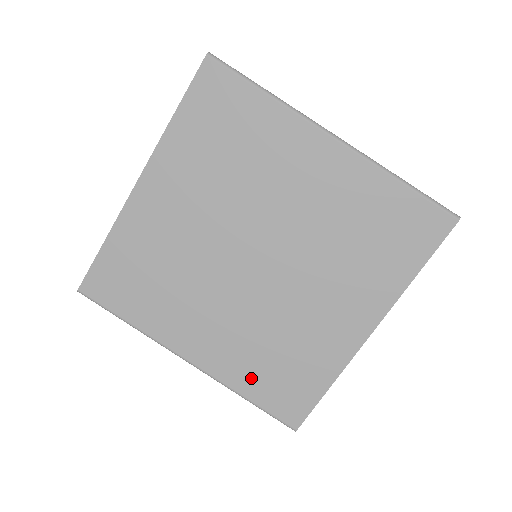
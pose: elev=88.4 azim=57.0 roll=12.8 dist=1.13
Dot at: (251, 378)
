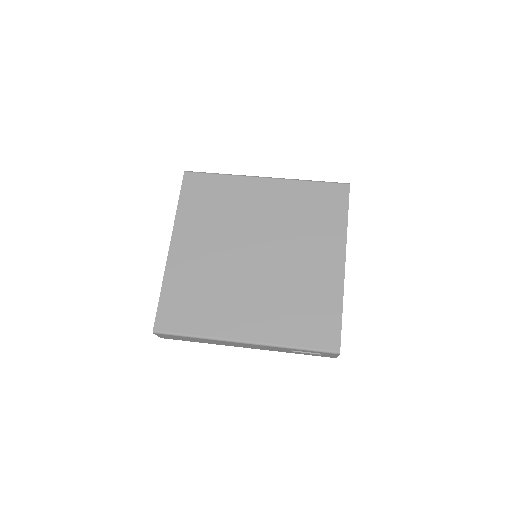
Dot at: (291, 330)
